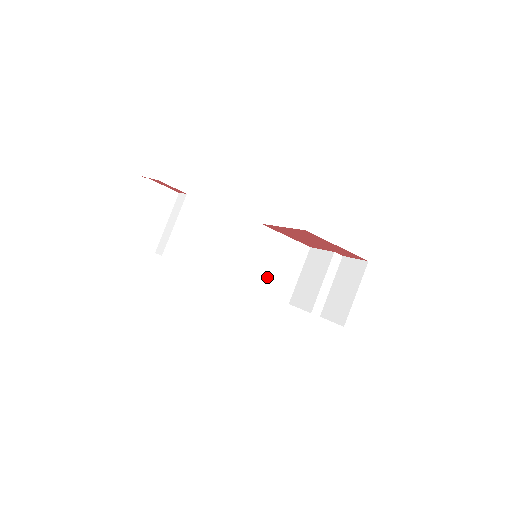
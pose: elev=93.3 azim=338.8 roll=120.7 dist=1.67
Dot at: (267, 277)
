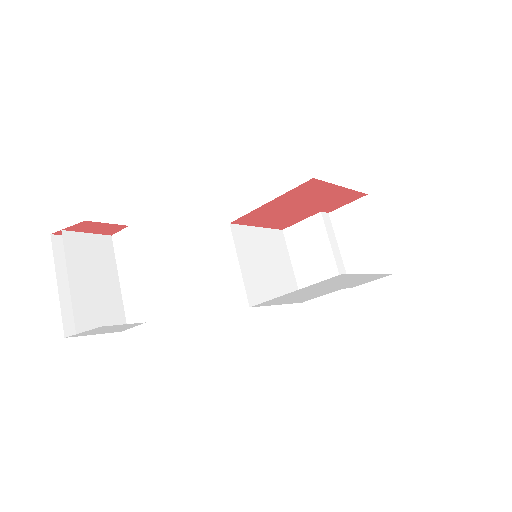
Dot at: (269, 283)
